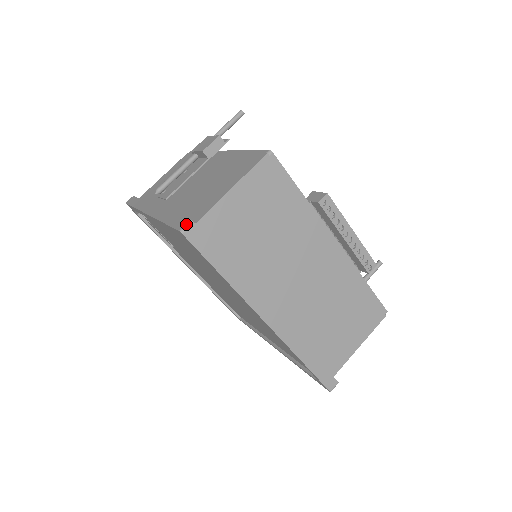
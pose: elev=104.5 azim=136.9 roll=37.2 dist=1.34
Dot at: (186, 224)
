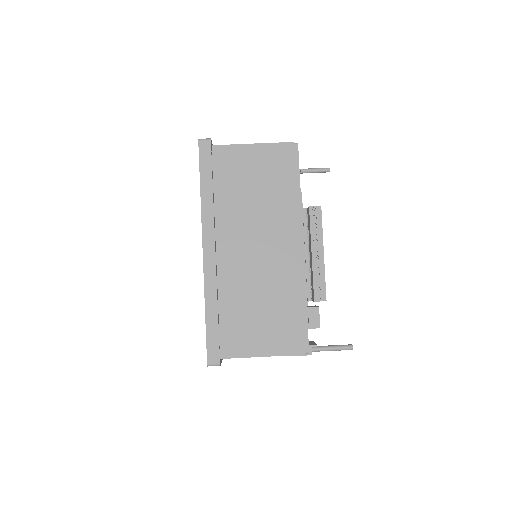
Dot at: (206, 138)
